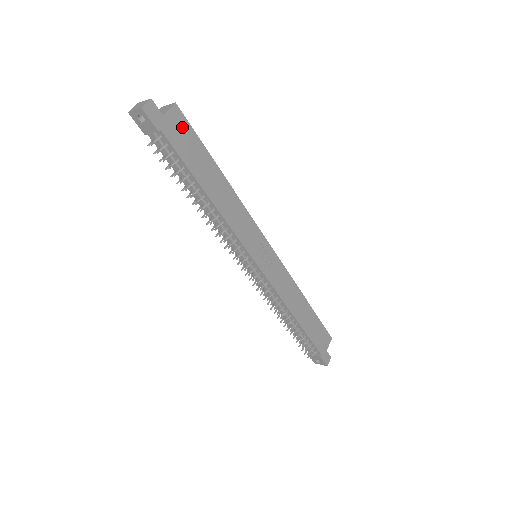
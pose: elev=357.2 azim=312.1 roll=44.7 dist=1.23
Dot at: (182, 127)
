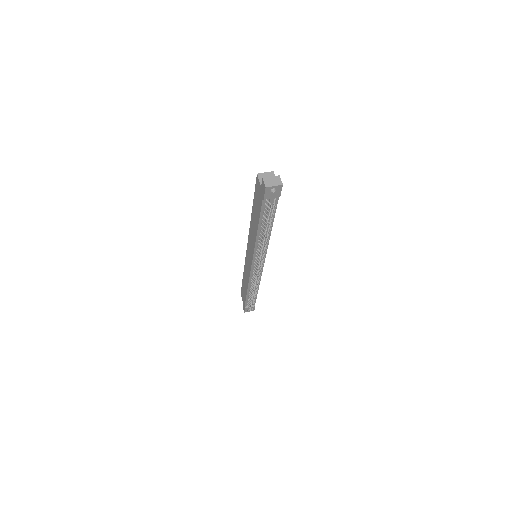
Dot at: occluded
